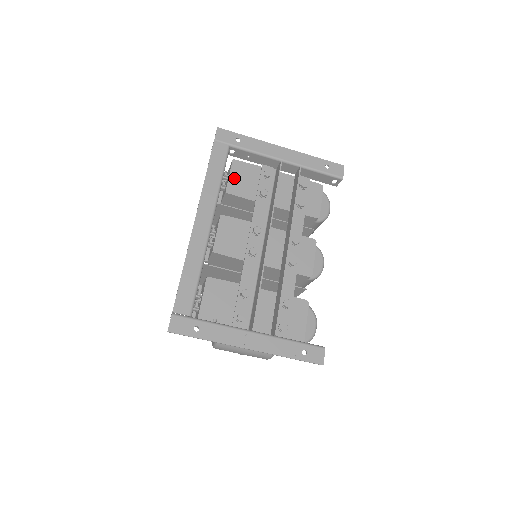
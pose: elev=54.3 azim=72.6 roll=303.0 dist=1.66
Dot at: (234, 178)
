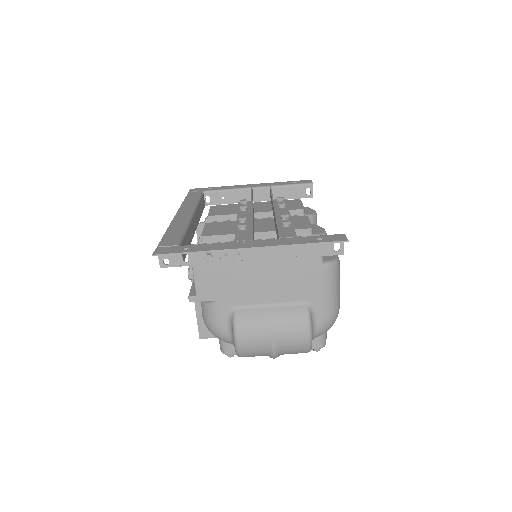
Dot at: (214, 211)
